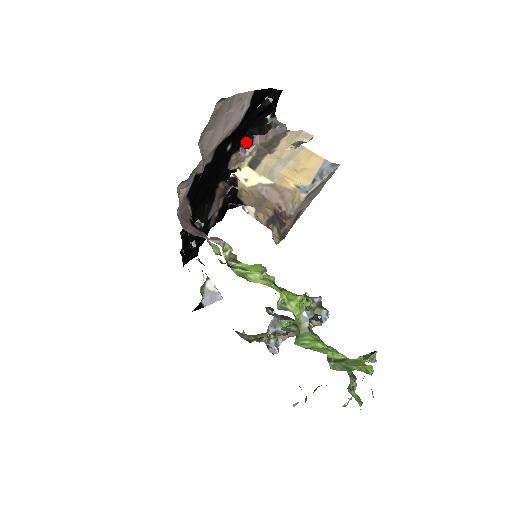
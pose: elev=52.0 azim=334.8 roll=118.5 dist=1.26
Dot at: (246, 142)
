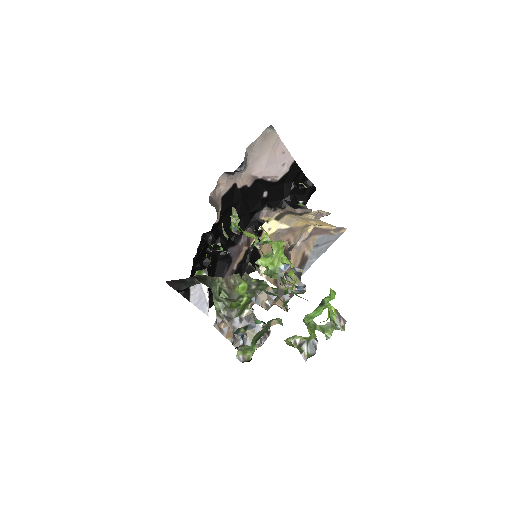
Dot at: (279, 207)
